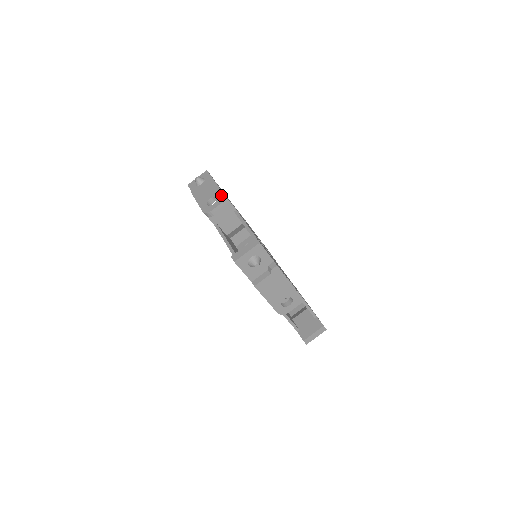
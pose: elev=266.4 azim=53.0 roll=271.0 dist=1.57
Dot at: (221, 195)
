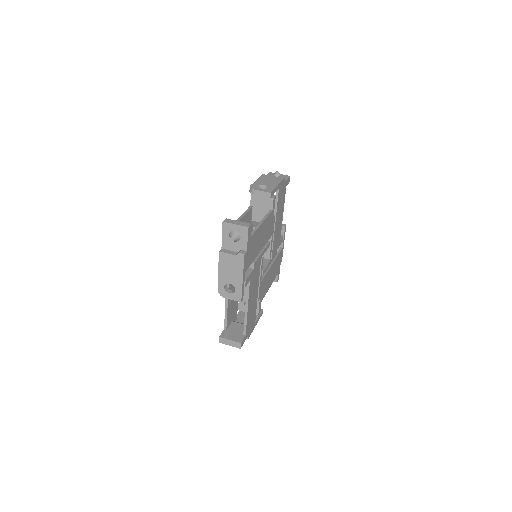
Dot at: occluded
